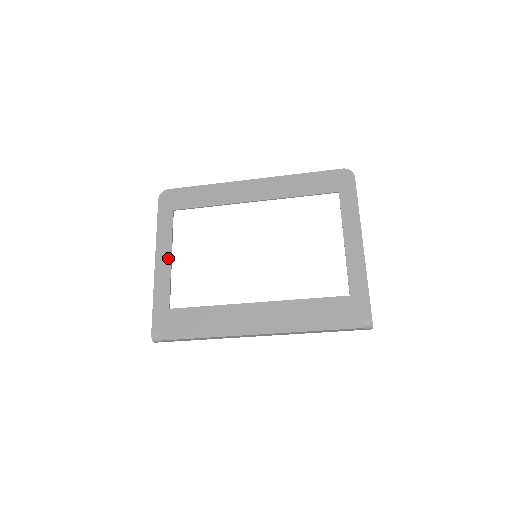
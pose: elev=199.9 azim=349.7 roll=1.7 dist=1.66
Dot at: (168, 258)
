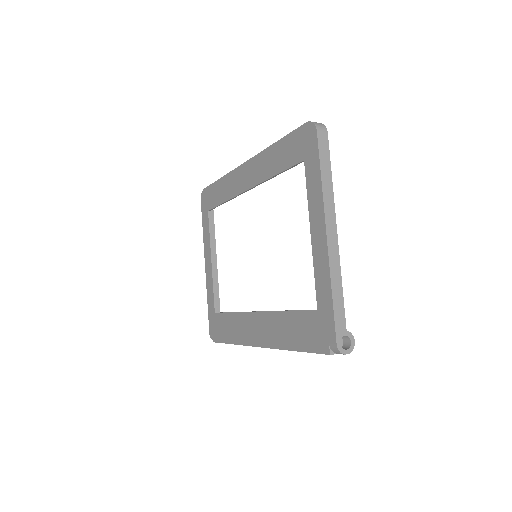
Dot at: (210, 262)
